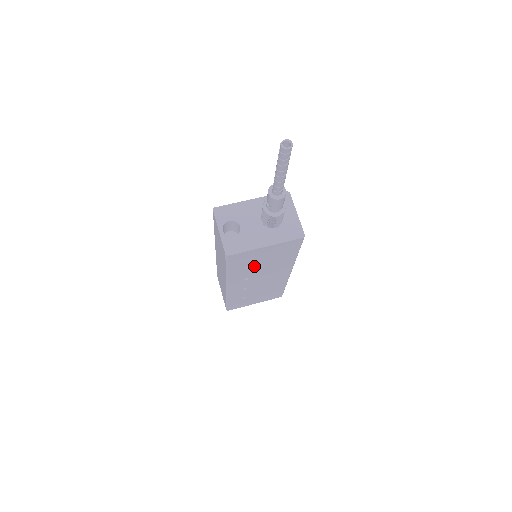
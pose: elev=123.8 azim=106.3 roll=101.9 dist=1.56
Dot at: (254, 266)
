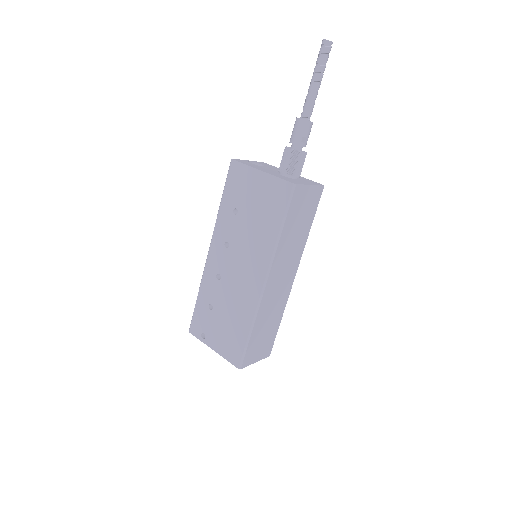
Dot at: (241, 215)
